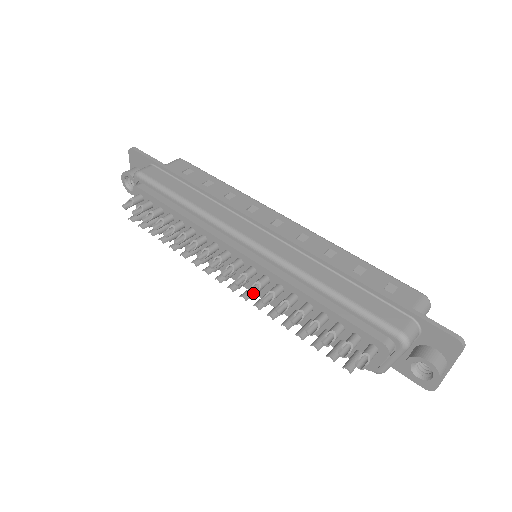
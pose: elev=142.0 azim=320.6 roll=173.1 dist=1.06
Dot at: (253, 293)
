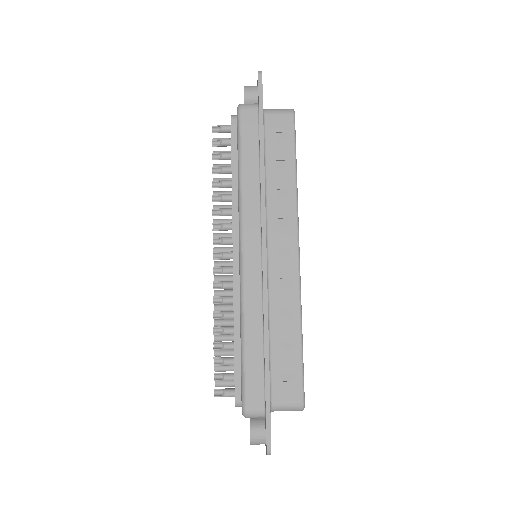
Dot at: (215, 287)
